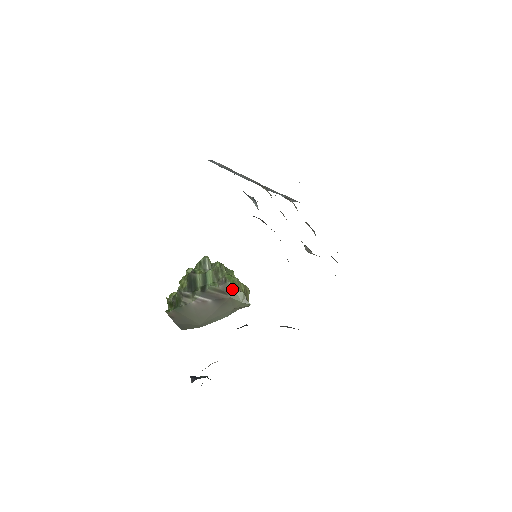
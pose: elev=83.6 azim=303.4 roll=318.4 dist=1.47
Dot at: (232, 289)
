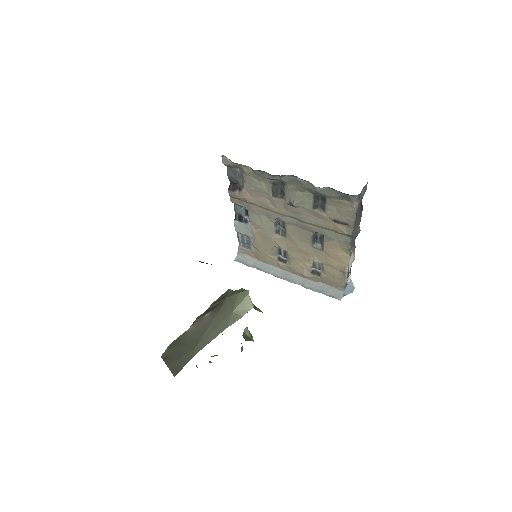
Dot at: (231, 292)
